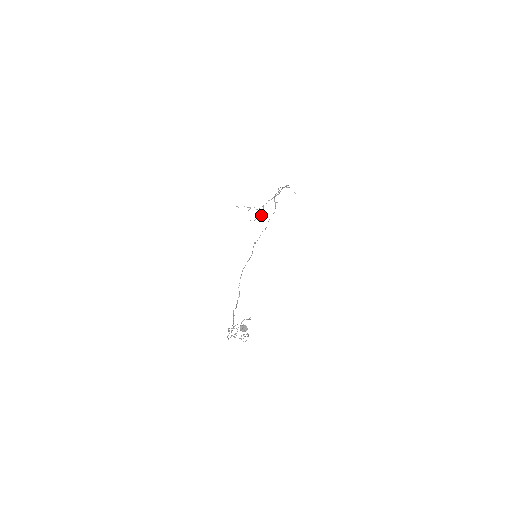
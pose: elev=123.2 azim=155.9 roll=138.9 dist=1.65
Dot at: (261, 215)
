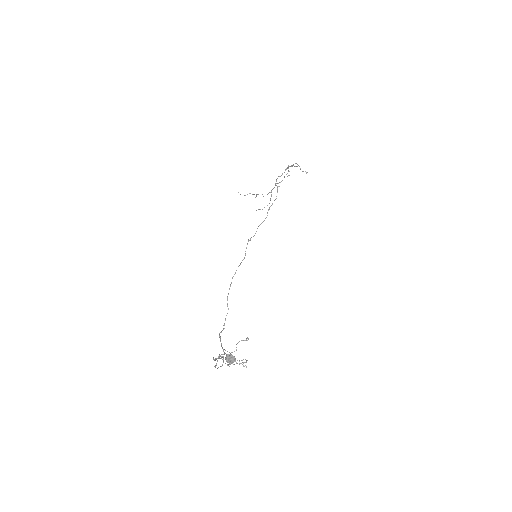
Dot at: (269, 203)
